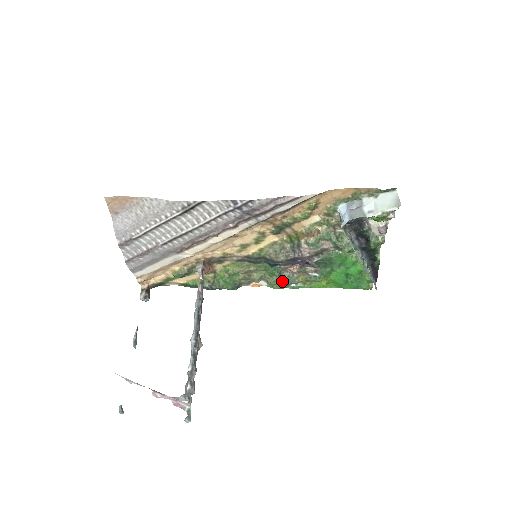
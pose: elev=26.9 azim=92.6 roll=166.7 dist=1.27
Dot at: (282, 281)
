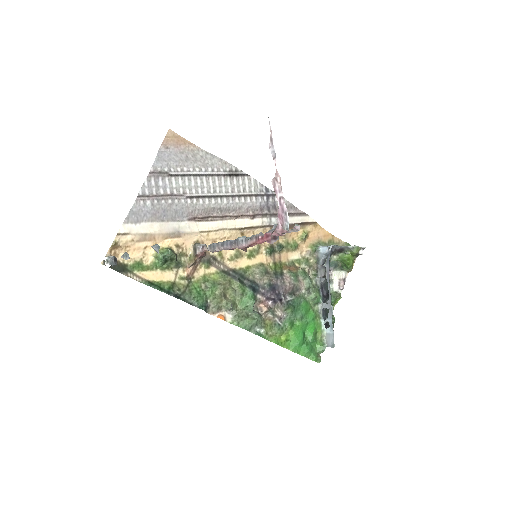
Dot at: (251, 317)
